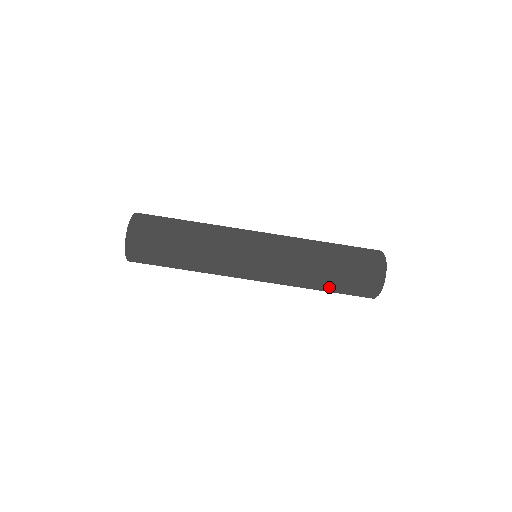
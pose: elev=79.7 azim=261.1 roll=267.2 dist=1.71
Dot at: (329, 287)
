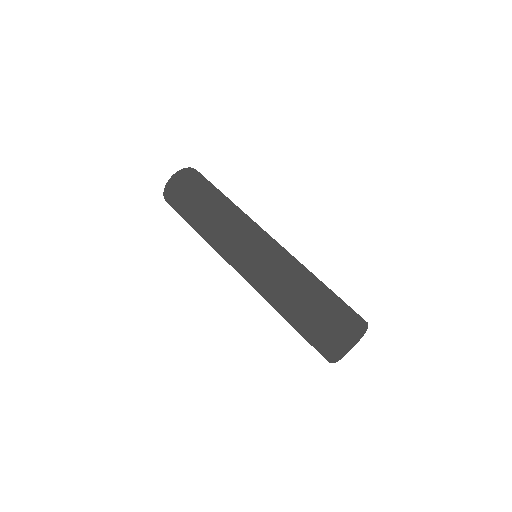
Dot at: (309, 296)
